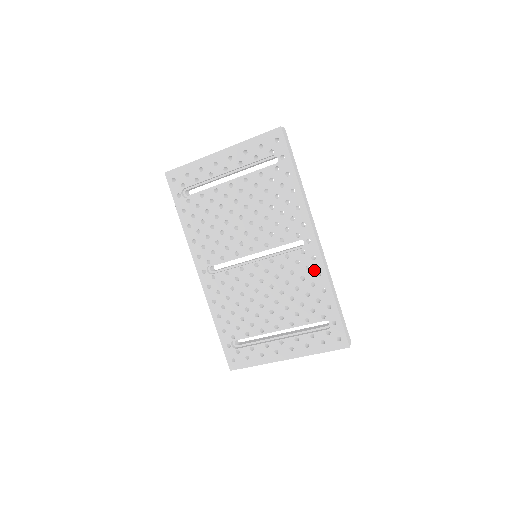
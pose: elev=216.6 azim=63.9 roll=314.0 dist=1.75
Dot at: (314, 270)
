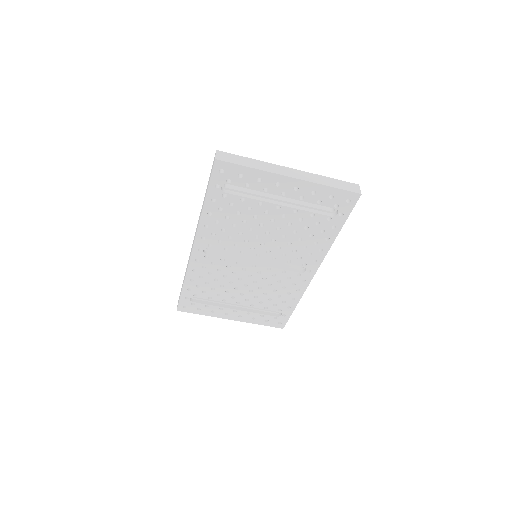
Dot at: (297, 287)
